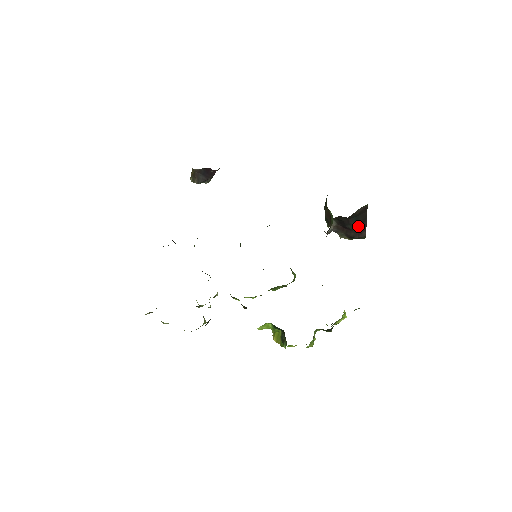
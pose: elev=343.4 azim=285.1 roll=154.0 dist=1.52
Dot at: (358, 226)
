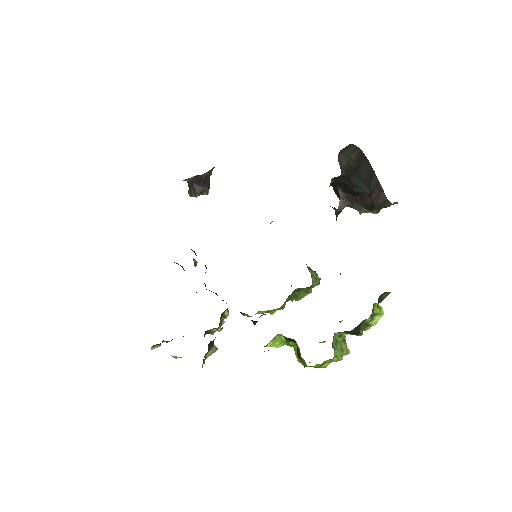
Dot at: (367, 186)
